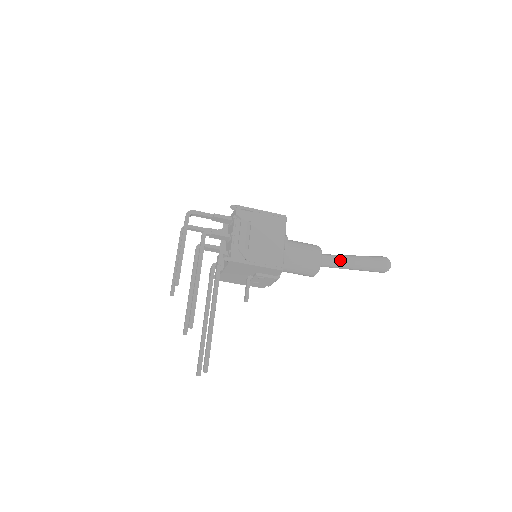
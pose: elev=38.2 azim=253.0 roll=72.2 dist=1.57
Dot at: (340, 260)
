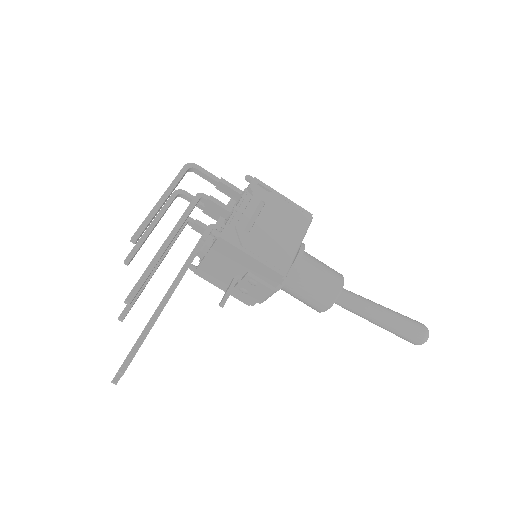
Dot at: (364, 303)
